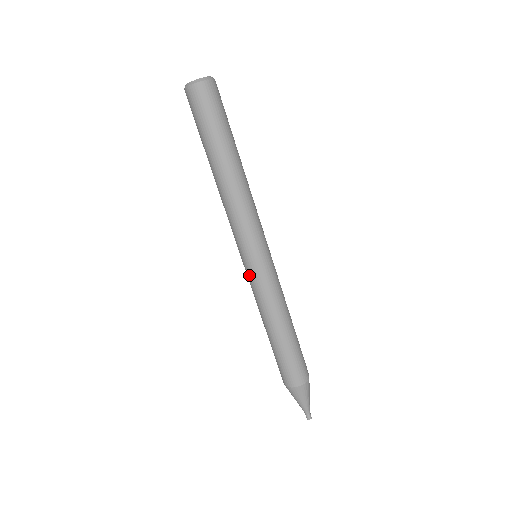
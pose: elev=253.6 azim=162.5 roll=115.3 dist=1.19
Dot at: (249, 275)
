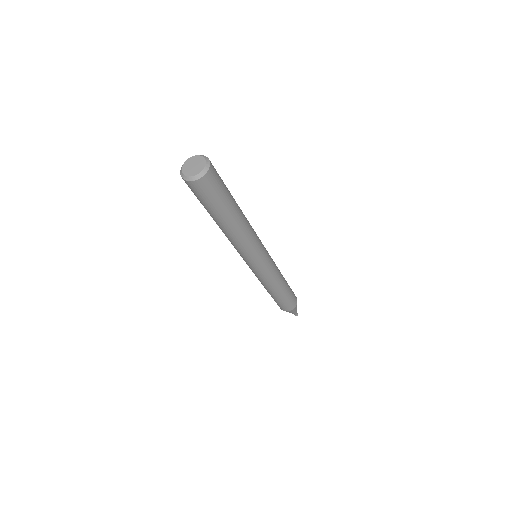
Dot at: (259, 272)
